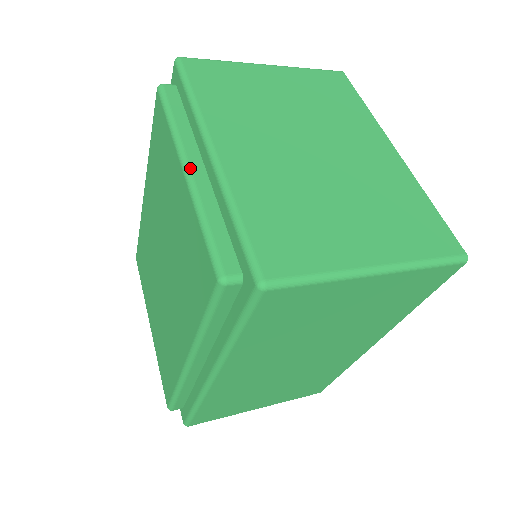
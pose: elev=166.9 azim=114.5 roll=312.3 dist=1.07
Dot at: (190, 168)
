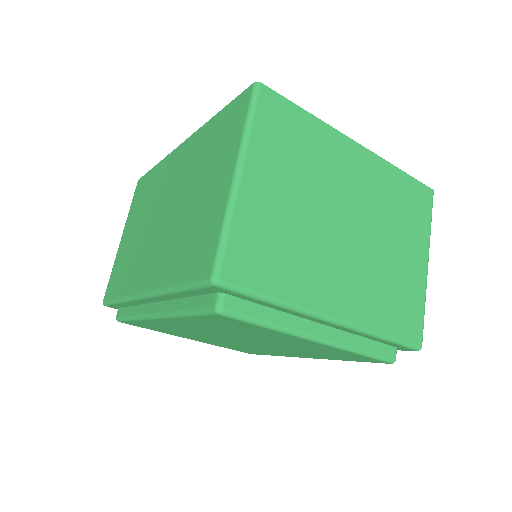
Dot at: (322, 338)
